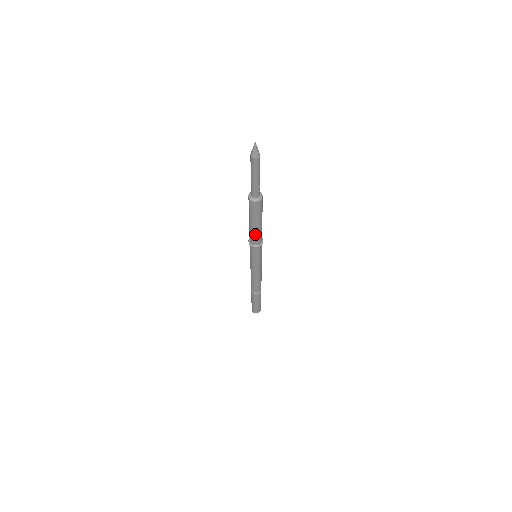
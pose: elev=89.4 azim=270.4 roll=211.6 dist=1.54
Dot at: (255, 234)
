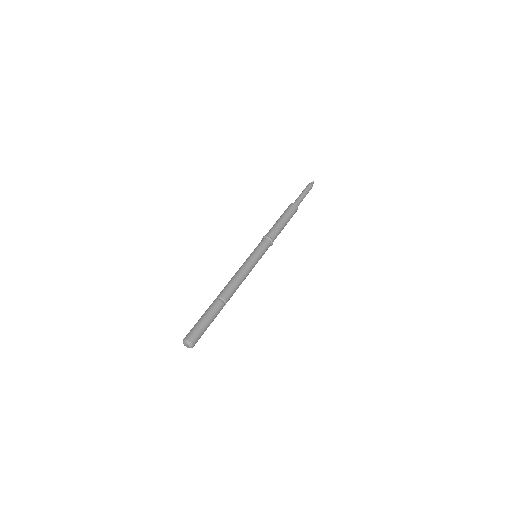
Dot at: (275, 226)
